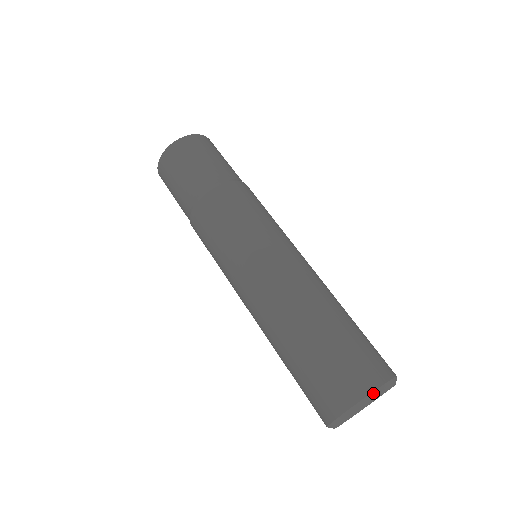
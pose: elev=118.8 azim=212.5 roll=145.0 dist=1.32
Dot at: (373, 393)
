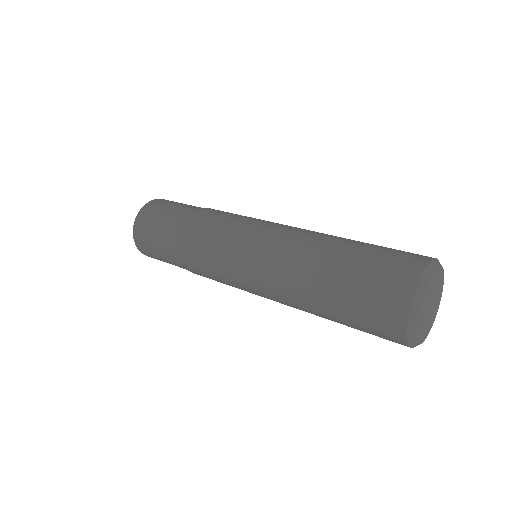
Dot at: (428, 267)
